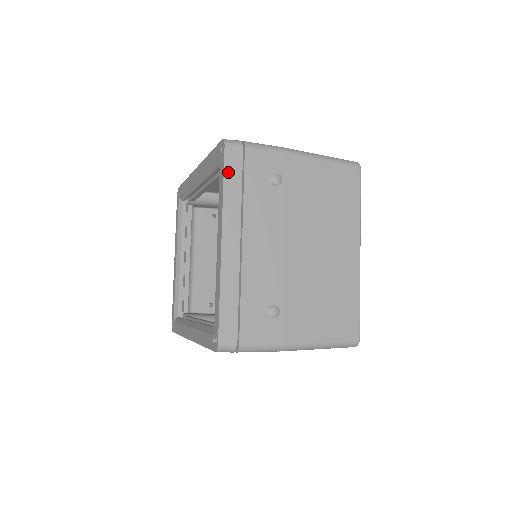
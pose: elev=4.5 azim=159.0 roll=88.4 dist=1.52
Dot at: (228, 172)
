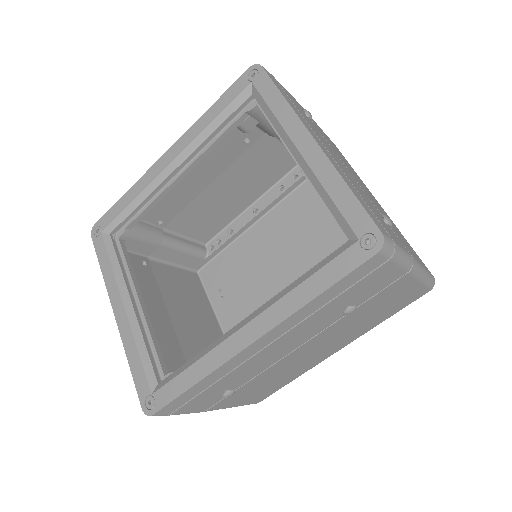
Dot at: (277, 86)
